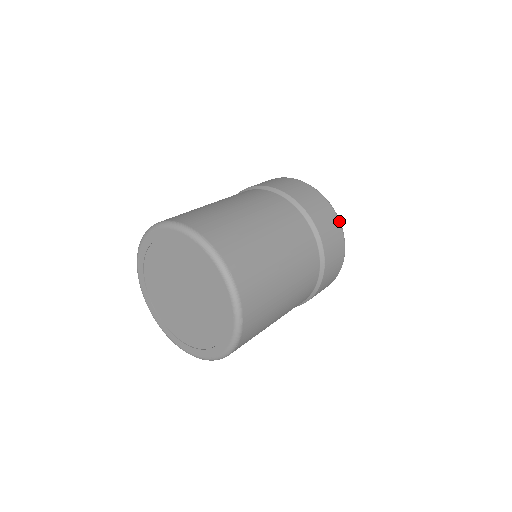
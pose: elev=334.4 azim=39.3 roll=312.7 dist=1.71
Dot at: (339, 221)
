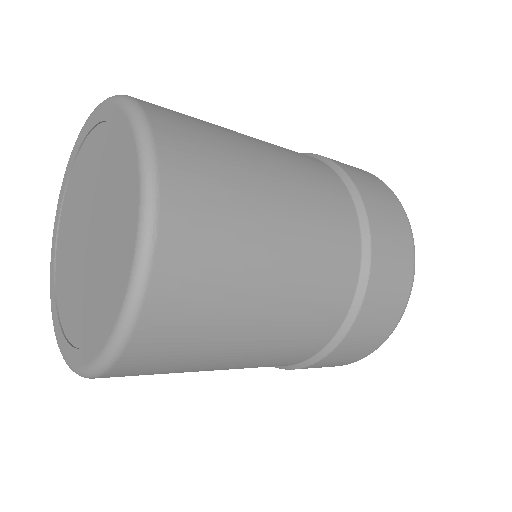
Dot at: (379, 179)
